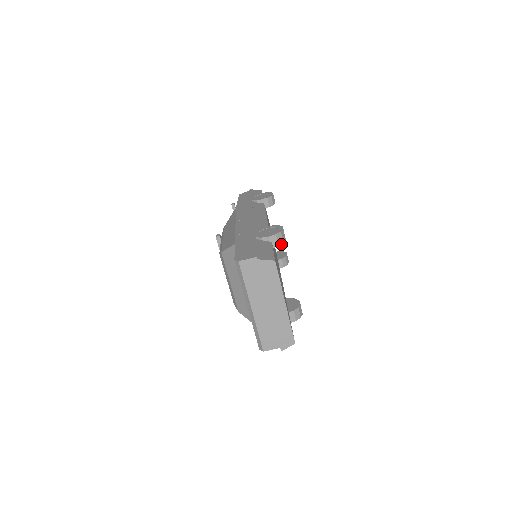
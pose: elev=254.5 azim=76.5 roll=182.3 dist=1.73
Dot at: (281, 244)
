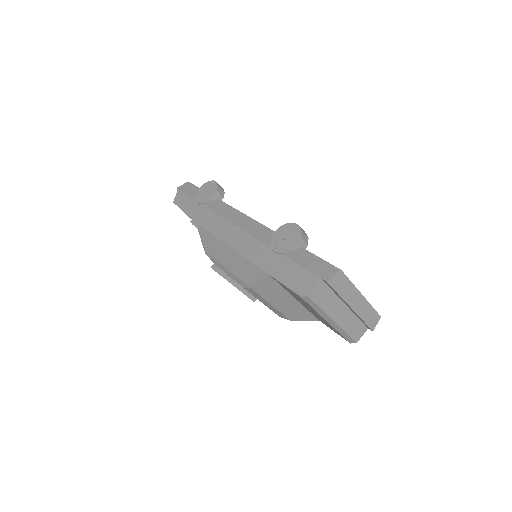
Dot at: (307, 241)
